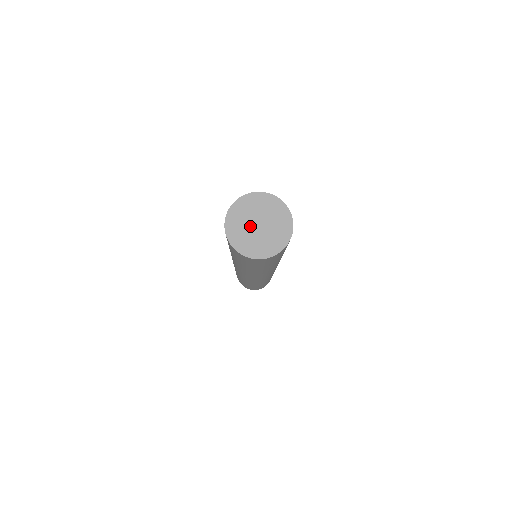
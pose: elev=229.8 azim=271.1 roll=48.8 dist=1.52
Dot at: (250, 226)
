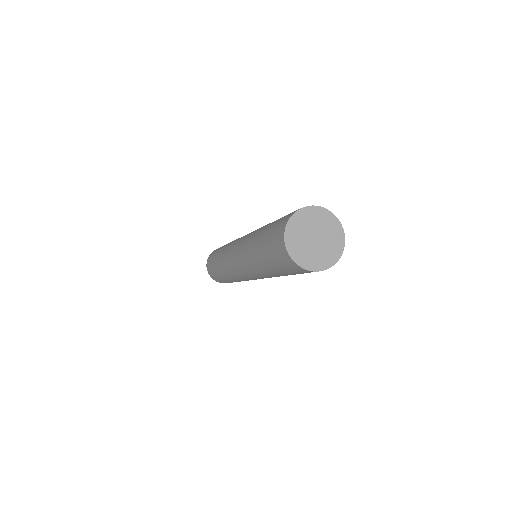
Dot at: (309, 233)
